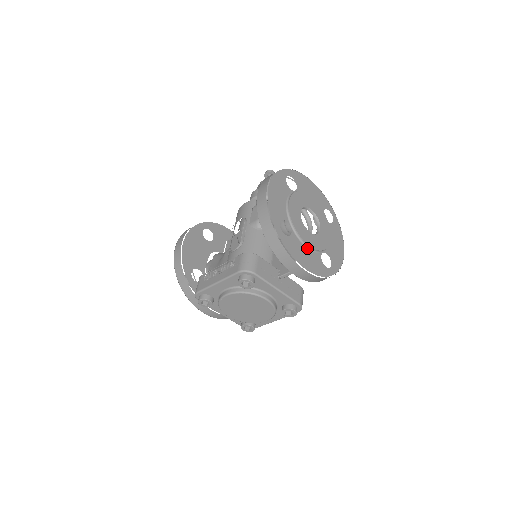
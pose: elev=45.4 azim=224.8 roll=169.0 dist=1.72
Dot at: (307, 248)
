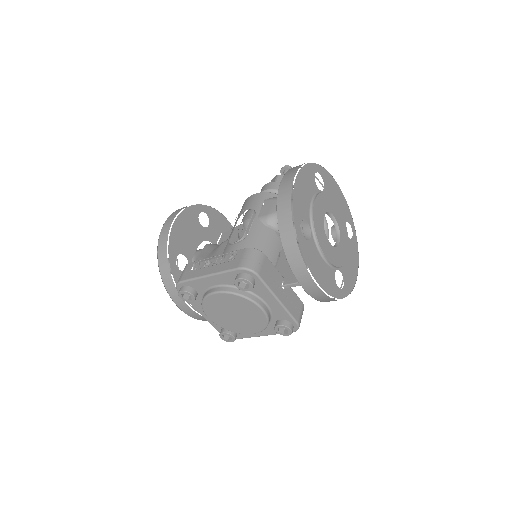
Dot at: (323, 260)
